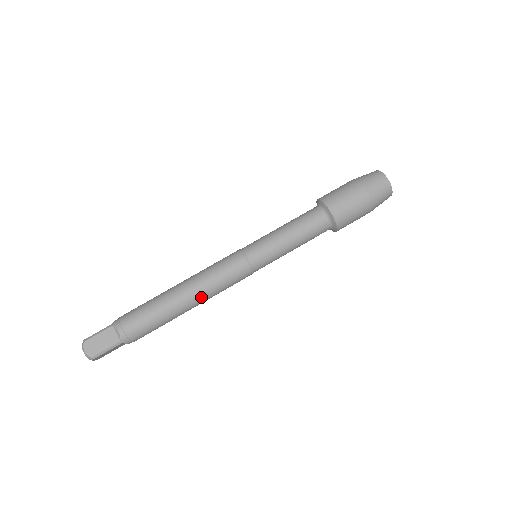
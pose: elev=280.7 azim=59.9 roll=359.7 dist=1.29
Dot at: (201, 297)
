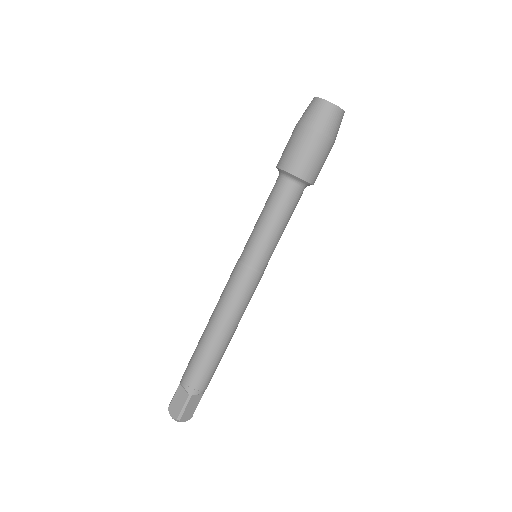
Dot at: (239, 321)
